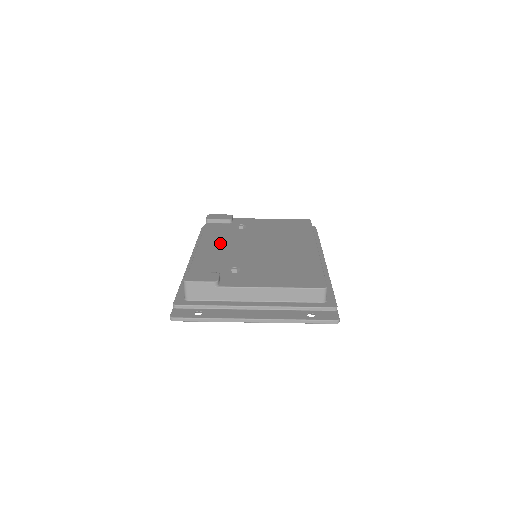
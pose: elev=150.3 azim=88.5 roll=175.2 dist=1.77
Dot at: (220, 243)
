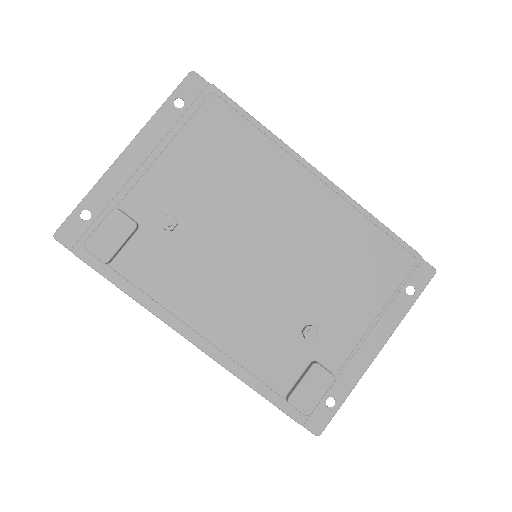
Dot at: (210, 296)
